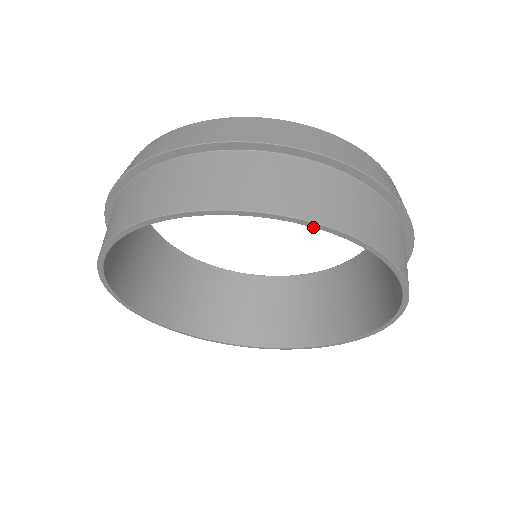
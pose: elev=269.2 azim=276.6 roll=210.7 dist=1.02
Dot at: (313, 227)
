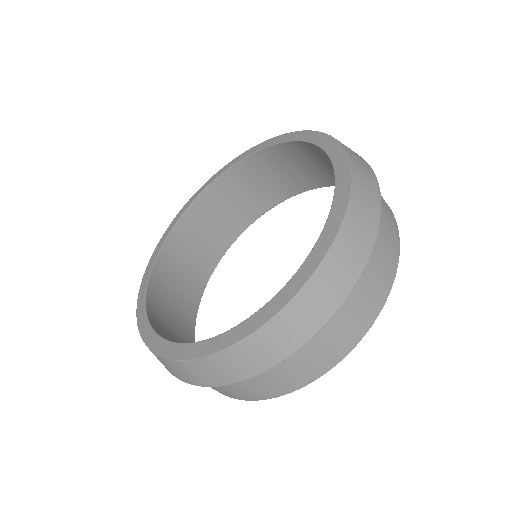
Dot at: (367, 325)
